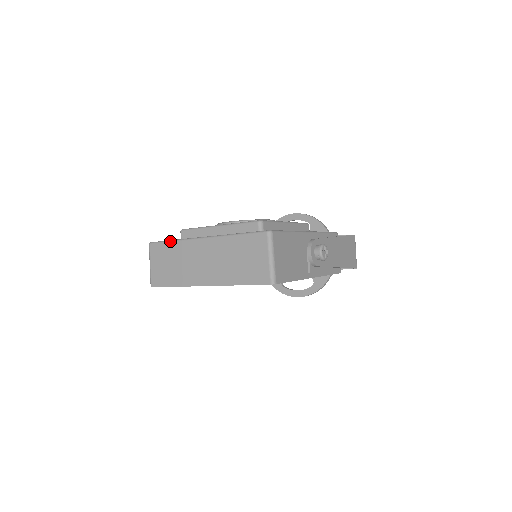
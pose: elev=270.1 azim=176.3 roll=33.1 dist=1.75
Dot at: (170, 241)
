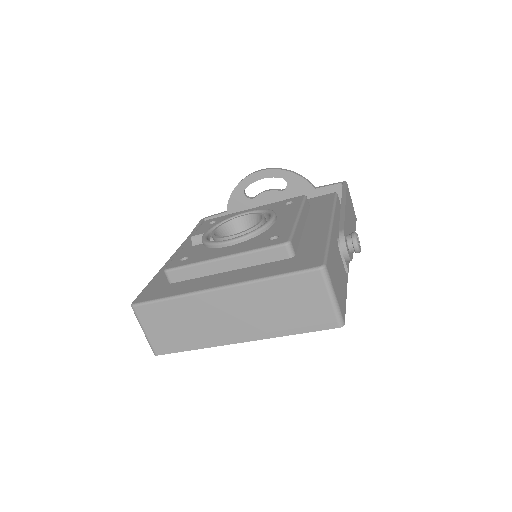
Dot at: (166, 299)
